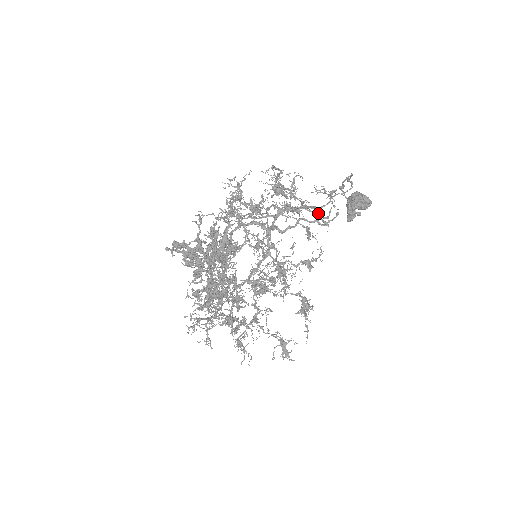
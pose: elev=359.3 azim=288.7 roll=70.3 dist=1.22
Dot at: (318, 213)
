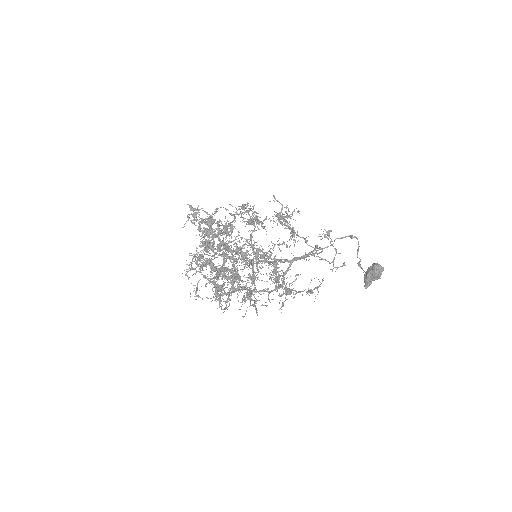
Dot at: (324, 259)
